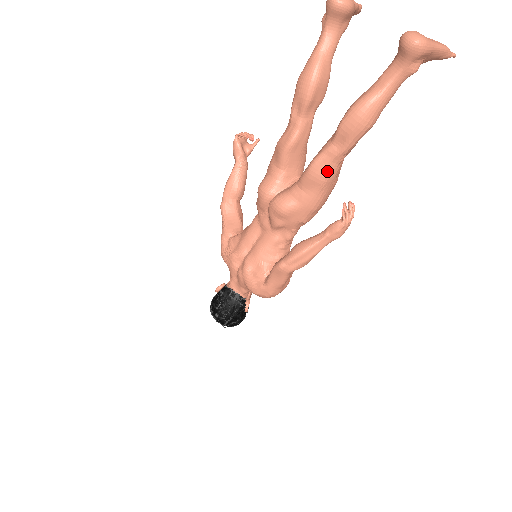
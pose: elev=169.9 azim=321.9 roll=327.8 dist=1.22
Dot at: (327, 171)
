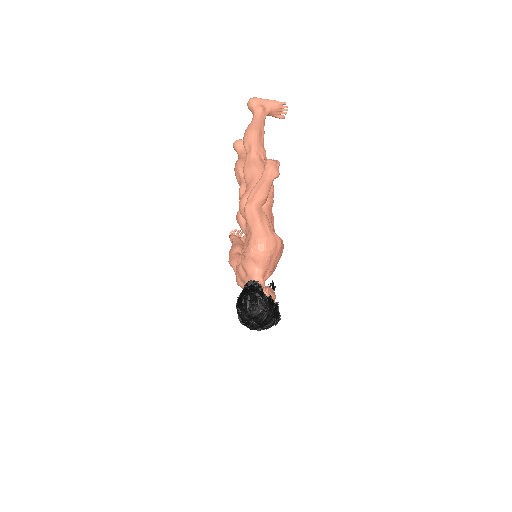
Dot at: (252, 162)
